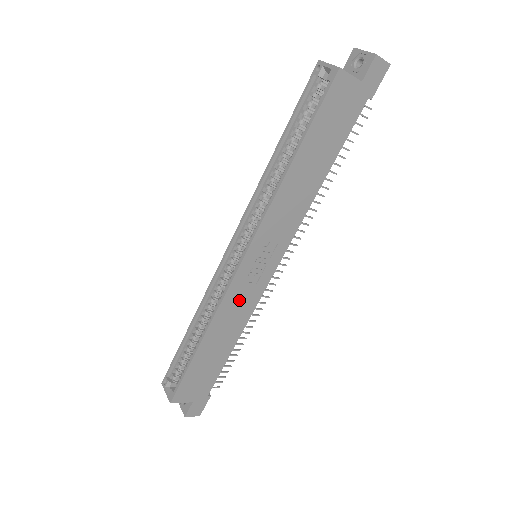
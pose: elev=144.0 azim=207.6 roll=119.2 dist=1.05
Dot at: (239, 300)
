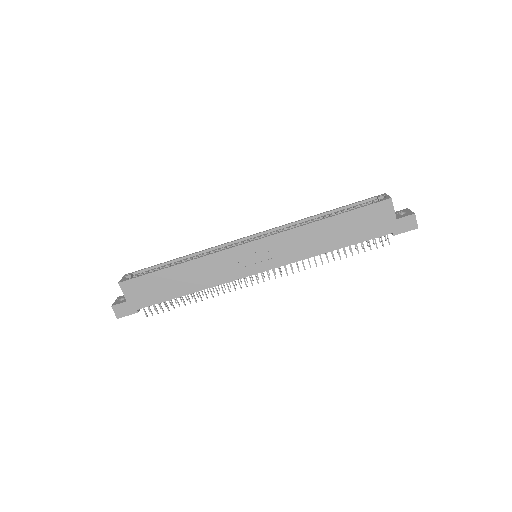
Dot at: (222, 266)
